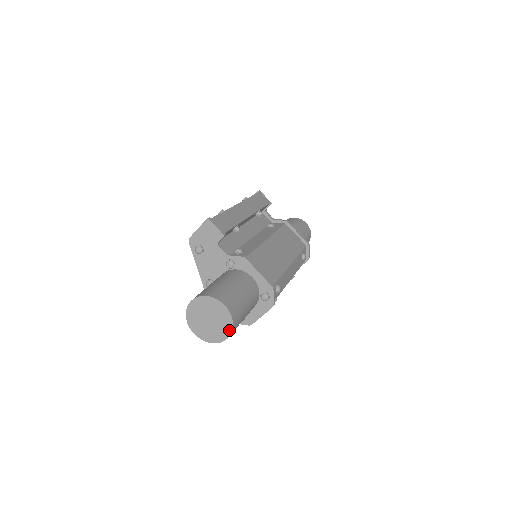
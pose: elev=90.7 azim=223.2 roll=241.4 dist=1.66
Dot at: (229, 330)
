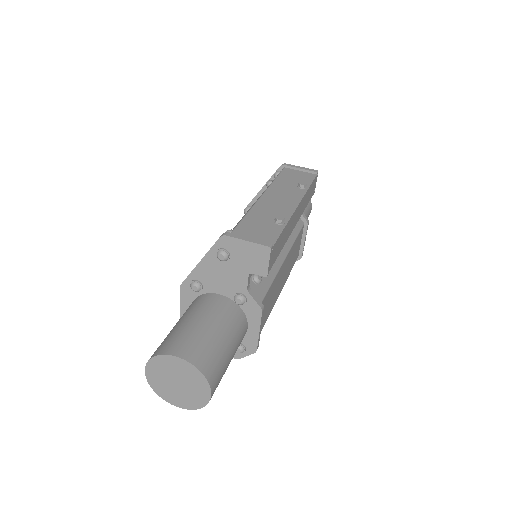
Dot at: (189, 407)
